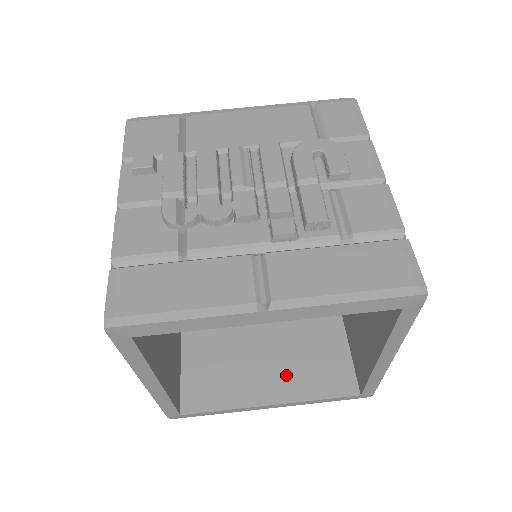
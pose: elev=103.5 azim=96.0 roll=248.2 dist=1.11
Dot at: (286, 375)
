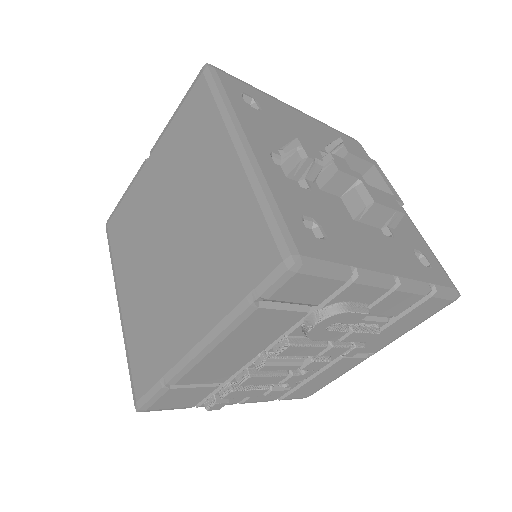
Dot at: occluded
